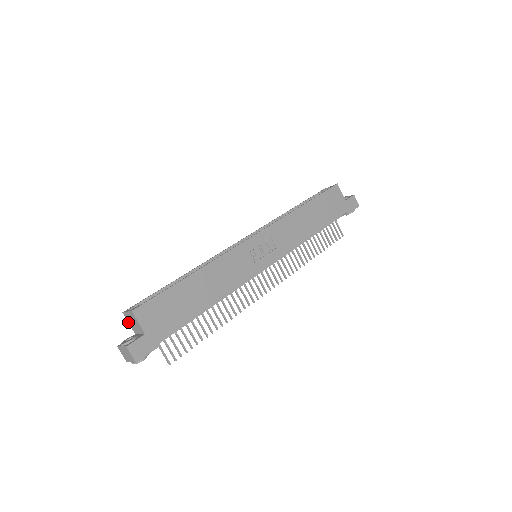
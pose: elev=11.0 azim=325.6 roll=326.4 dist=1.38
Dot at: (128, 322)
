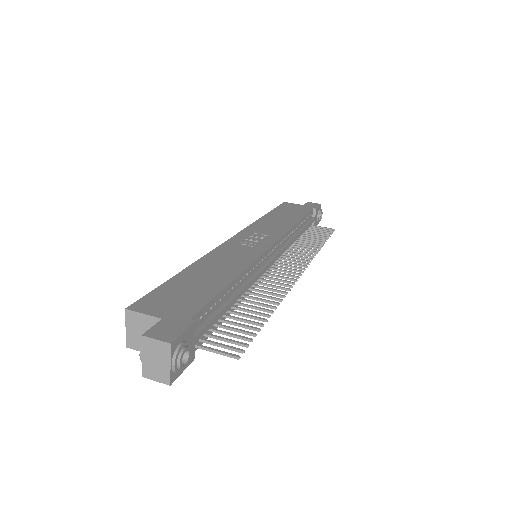
Dot at: occluded
